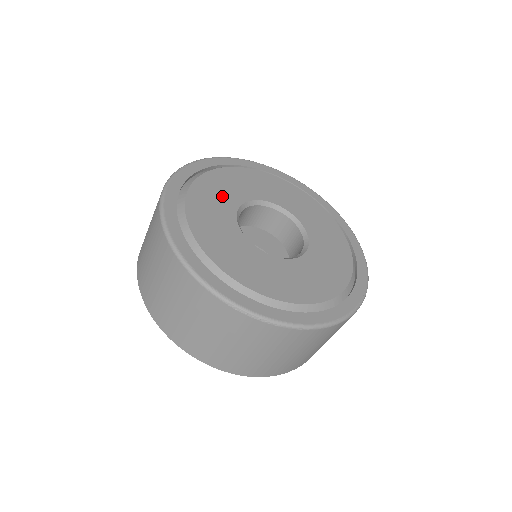
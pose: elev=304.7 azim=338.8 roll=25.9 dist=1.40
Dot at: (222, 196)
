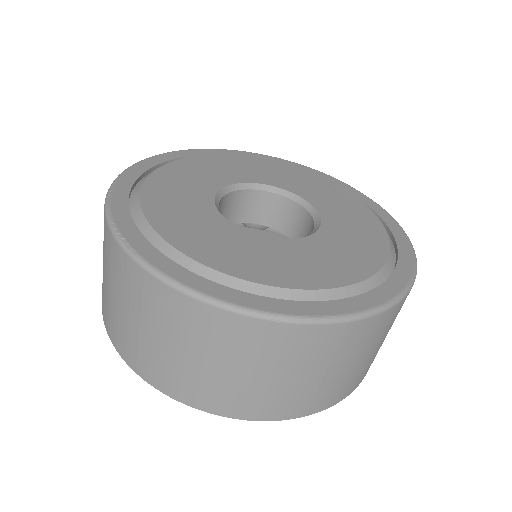
Dot at: (204, 226)
